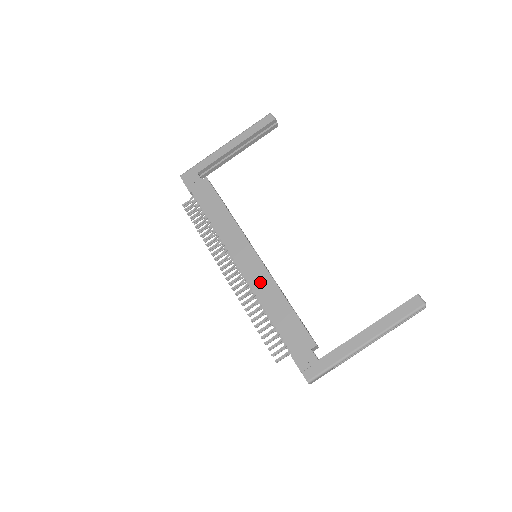
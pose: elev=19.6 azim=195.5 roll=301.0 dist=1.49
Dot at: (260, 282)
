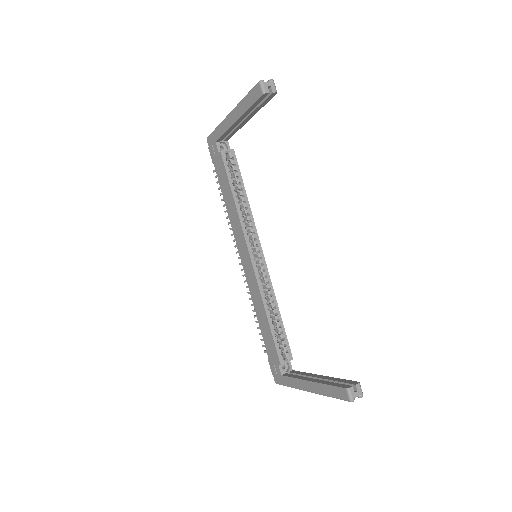
Dot at: (253, 287)
